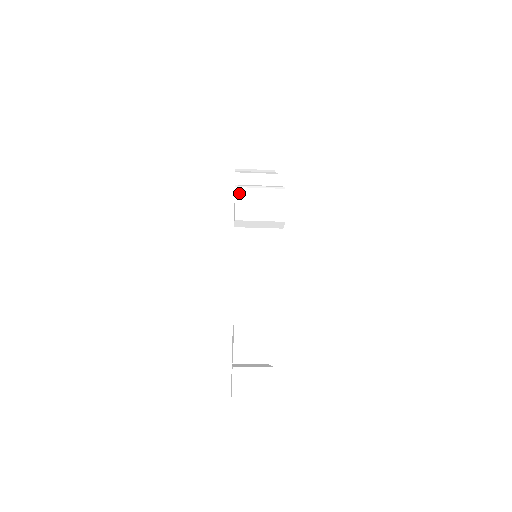
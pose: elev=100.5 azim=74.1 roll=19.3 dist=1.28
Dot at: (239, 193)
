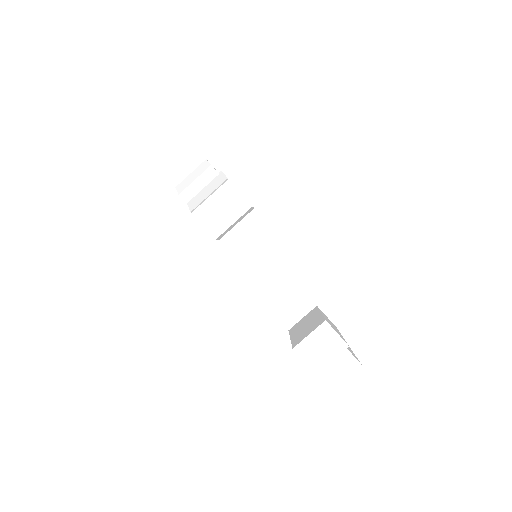
Dot at: (198, 215)
